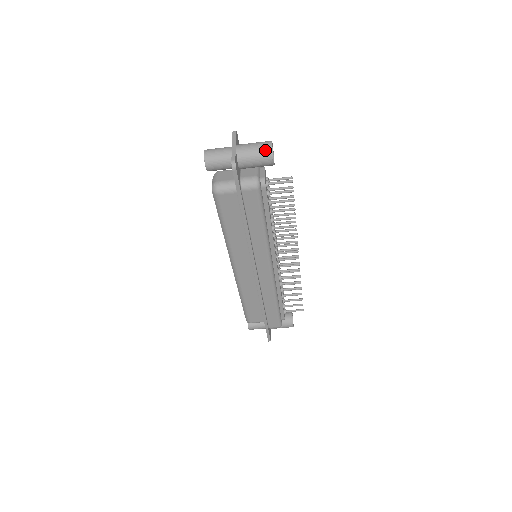
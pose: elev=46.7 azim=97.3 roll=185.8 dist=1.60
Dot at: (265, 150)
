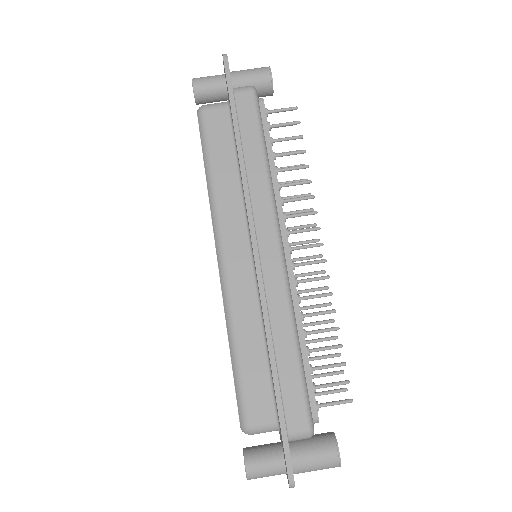
Dot at: (261, 67)
